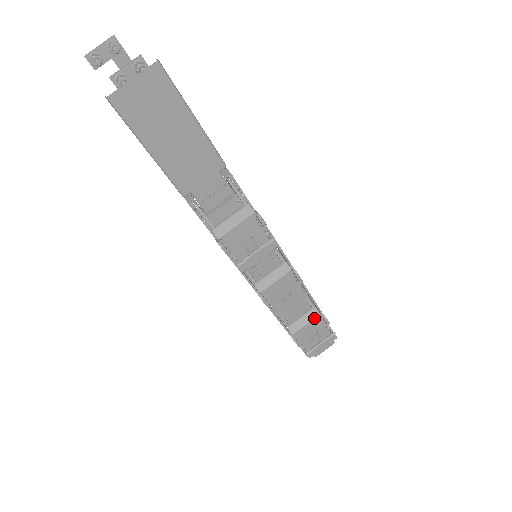
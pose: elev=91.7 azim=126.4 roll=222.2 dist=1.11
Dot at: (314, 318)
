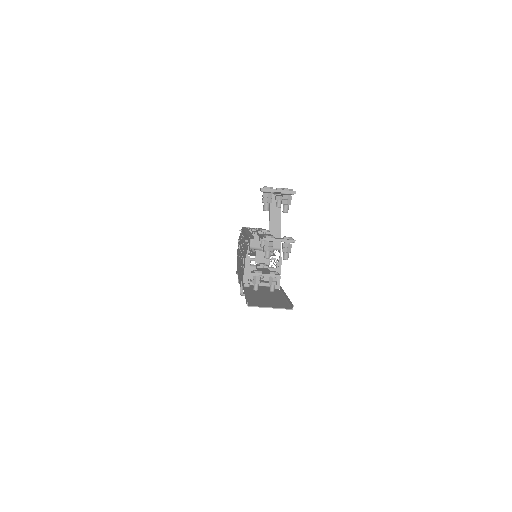
Dot at: occluded
